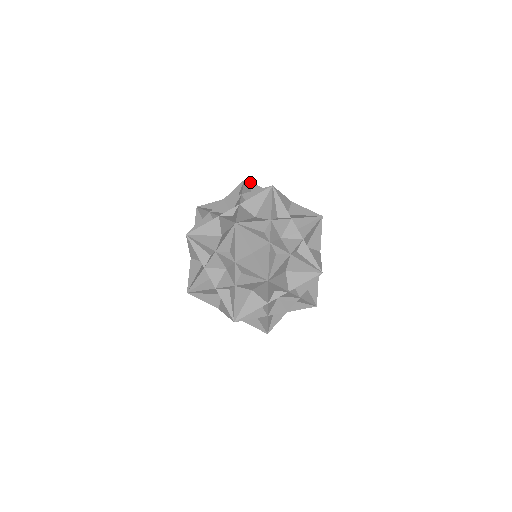
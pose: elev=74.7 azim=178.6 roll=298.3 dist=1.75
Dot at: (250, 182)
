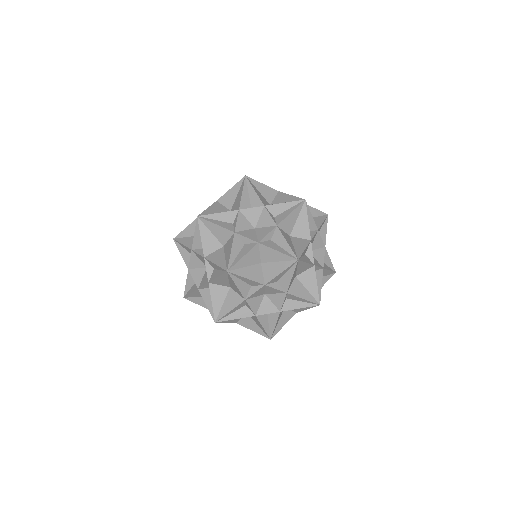
Dot at: occluded
